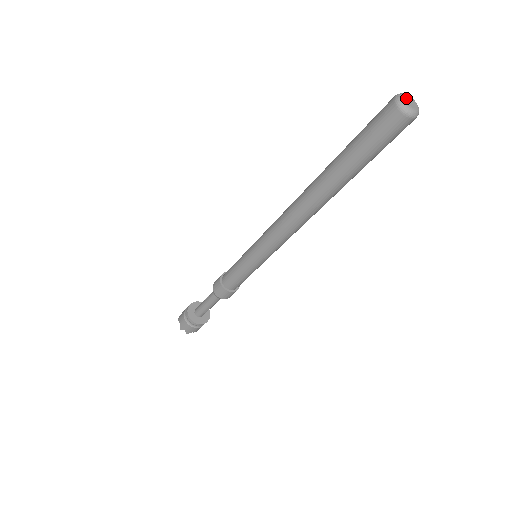
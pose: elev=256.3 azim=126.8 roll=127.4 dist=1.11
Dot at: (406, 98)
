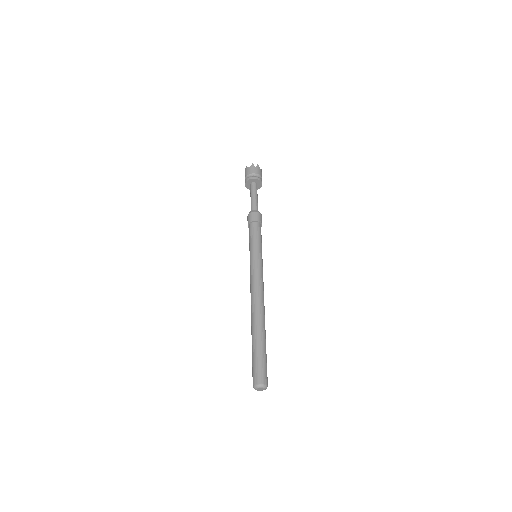
Dot at: (257, 389)
